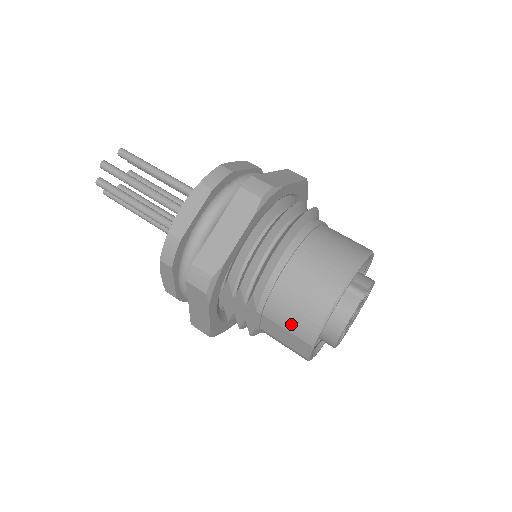
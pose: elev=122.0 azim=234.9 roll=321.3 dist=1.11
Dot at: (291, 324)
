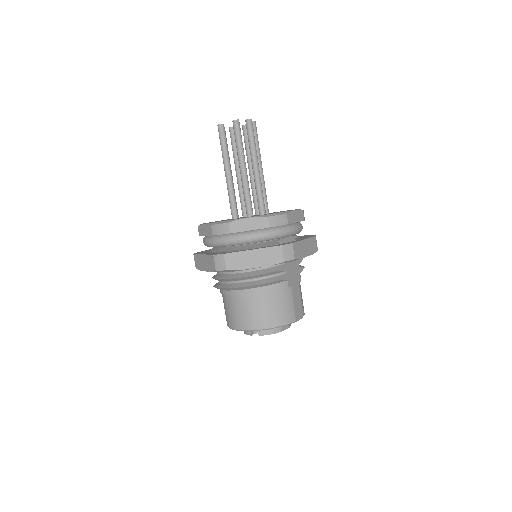
Dot at: occluded
